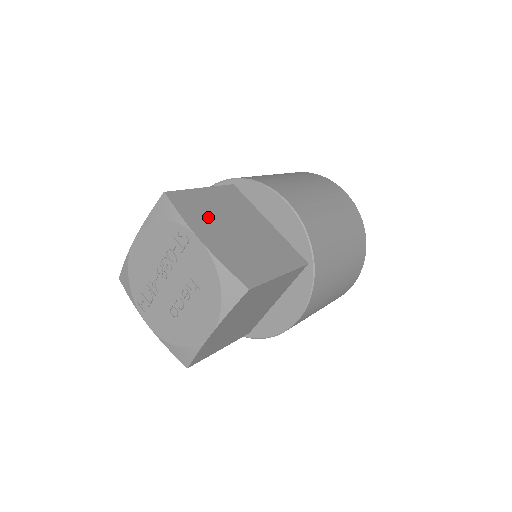
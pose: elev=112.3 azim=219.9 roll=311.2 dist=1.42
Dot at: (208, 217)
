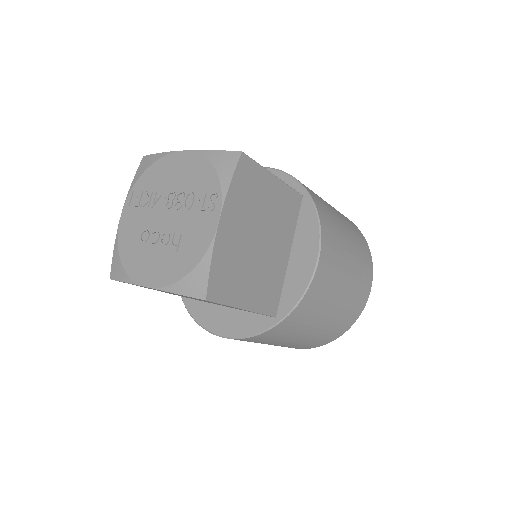
Dot at: (249, 207)
